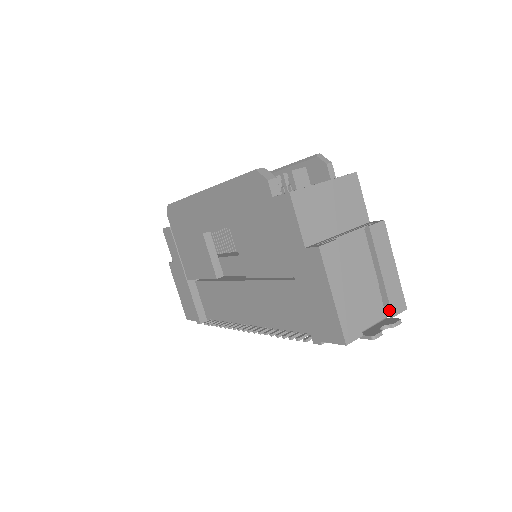
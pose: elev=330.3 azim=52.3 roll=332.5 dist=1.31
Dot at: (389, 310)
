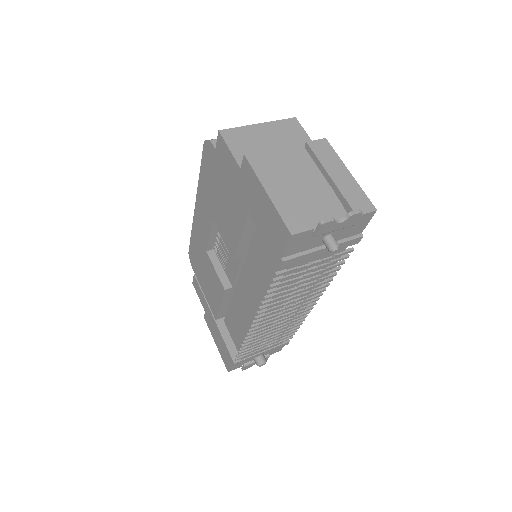
Dot at: occluded
